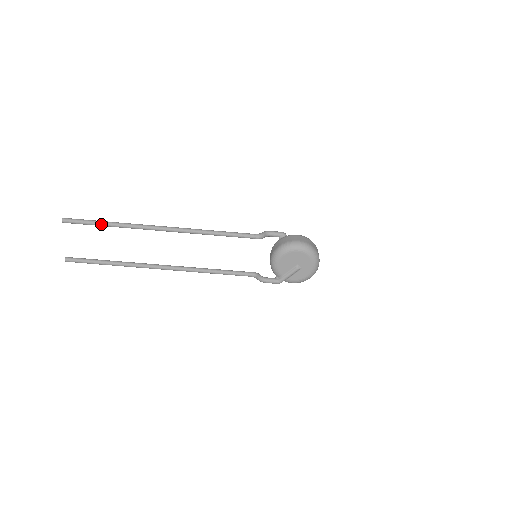
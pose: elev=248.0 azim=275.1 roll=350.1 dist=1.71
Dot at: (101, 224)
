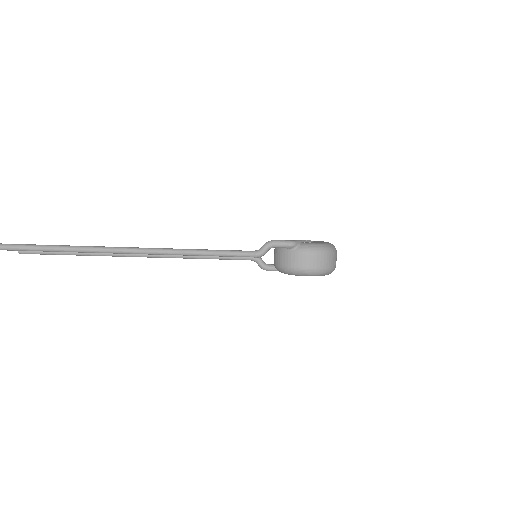
Dot at: (46, 251)
